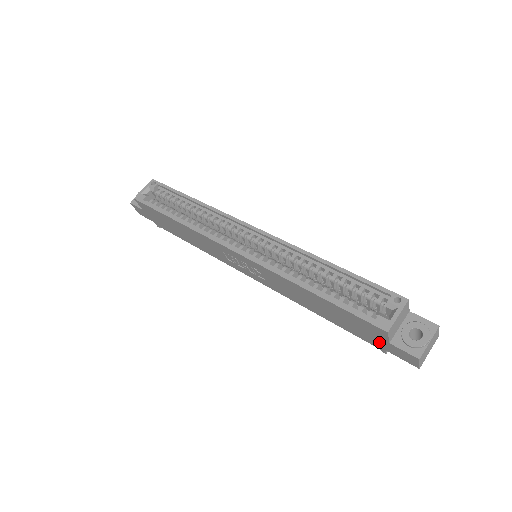
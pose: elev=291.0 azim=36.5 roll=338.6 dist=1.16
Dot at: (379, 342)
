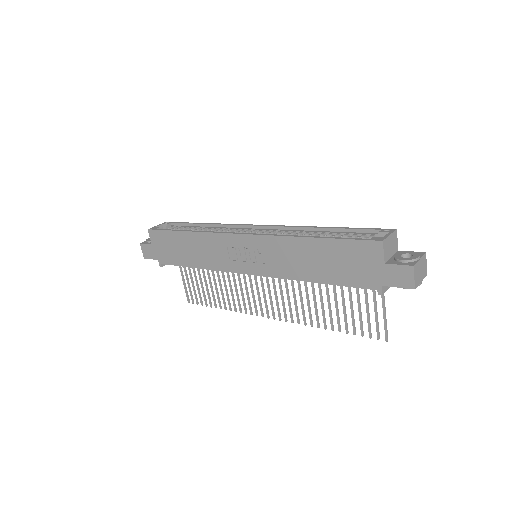
Dot at: (375, 274)
